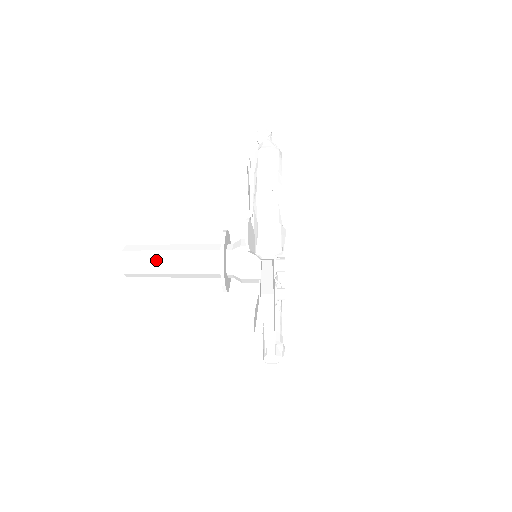
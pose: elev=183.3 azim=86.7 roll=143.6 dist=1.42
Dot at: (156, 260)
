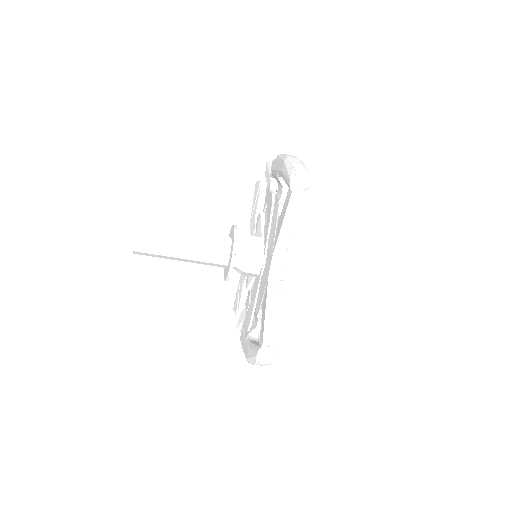
Dot at: (170, 233)
